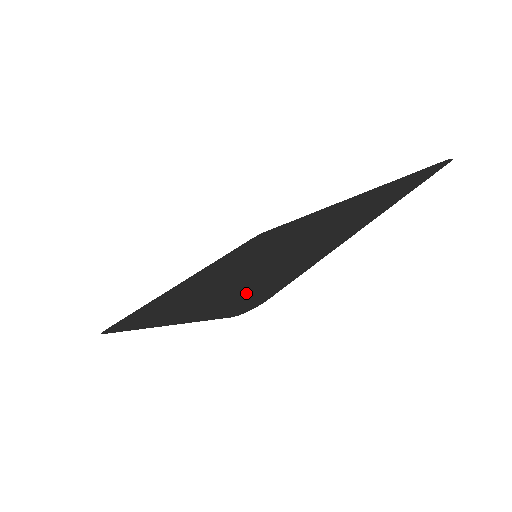
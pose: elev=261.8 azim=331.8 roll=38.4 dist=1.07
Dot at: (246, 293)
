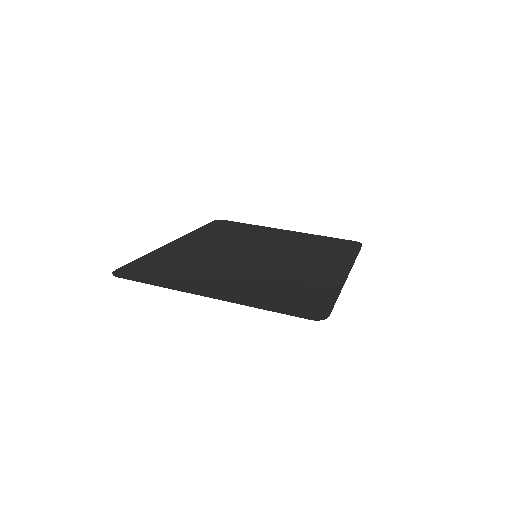
Dot at: (151, 268)
